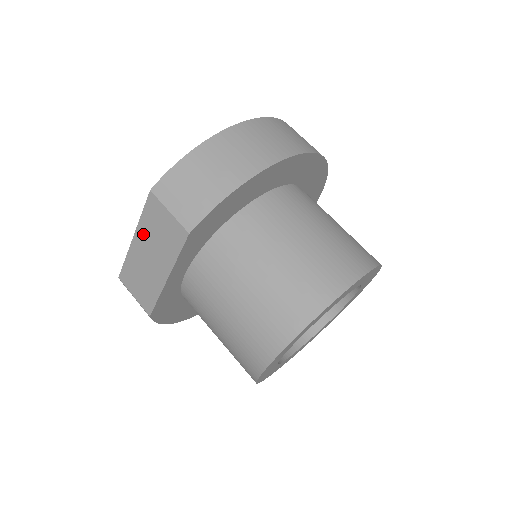
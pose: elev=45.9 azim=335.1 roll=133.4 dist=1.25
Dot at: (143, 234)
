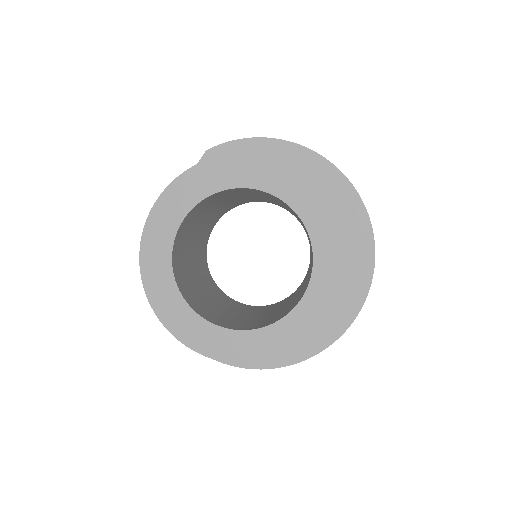
Dot at: occluded
